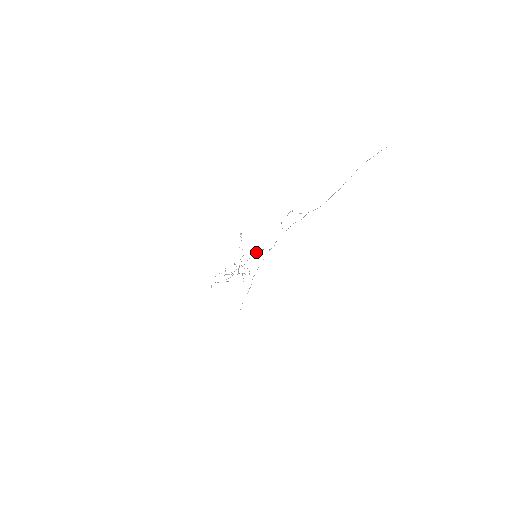
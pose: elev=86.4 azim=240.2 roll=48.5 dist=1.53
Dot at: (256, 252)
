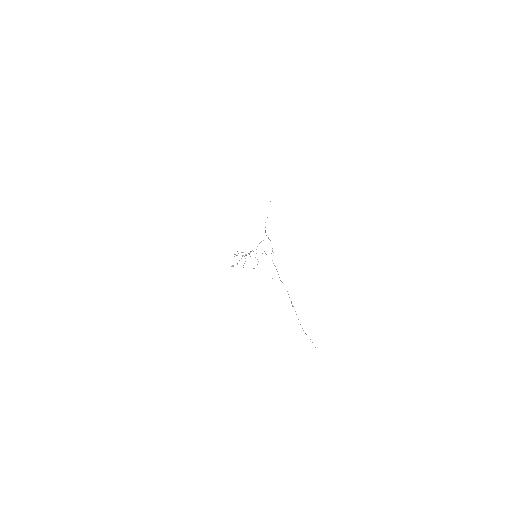
Dot at: occluded
